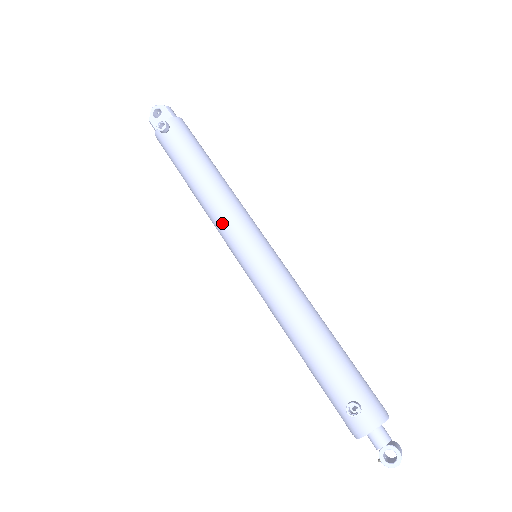
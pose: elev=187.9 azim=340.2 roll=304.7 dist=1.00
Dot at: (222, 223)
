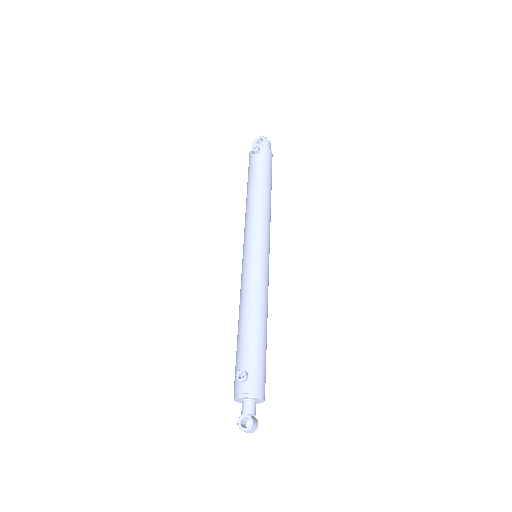
Dot at: (248, 223)
